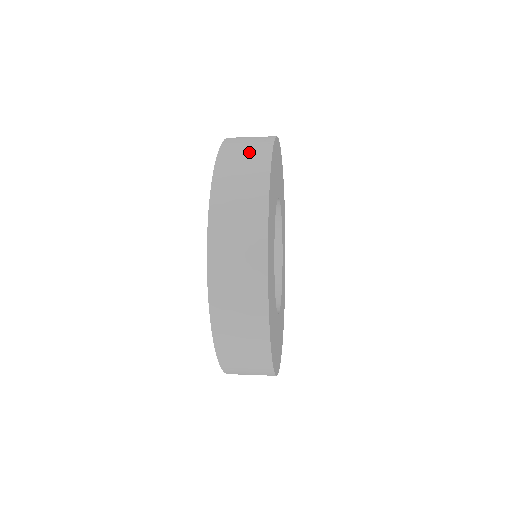
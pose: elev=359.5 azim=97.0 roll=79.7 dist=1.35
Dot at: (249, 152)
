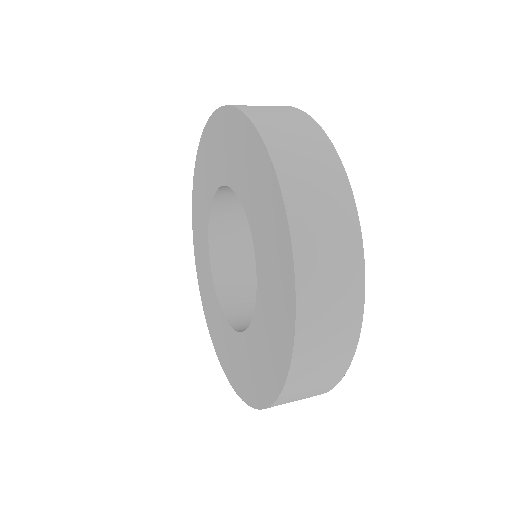
Dot at: (333, 237)
